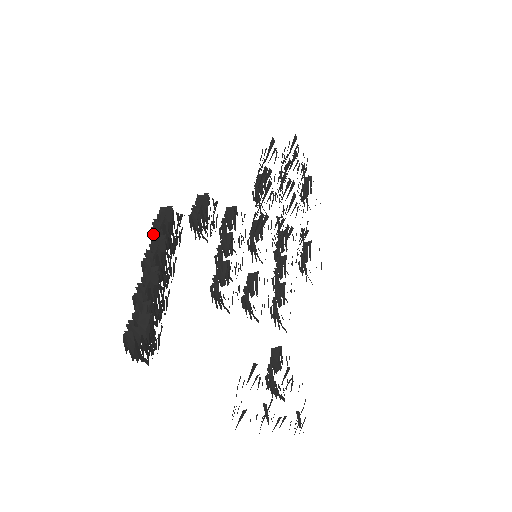
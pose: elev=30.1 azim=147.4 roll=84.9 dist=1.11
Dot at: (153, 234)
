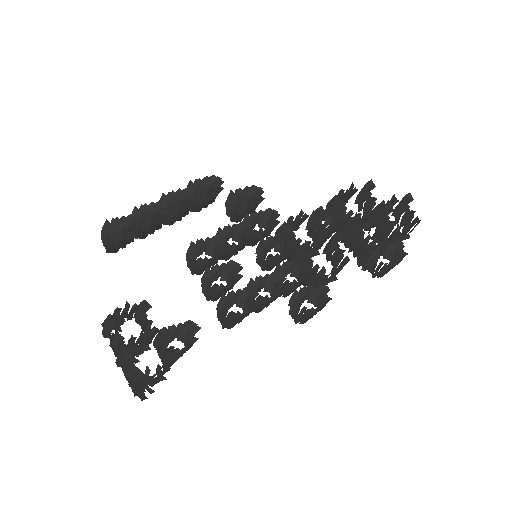
Dot at: (188, 185)
